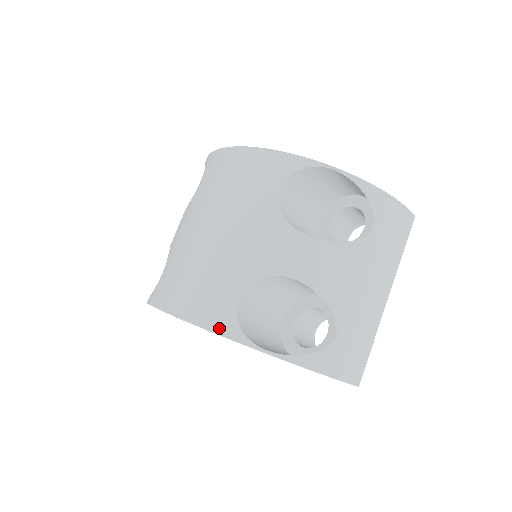
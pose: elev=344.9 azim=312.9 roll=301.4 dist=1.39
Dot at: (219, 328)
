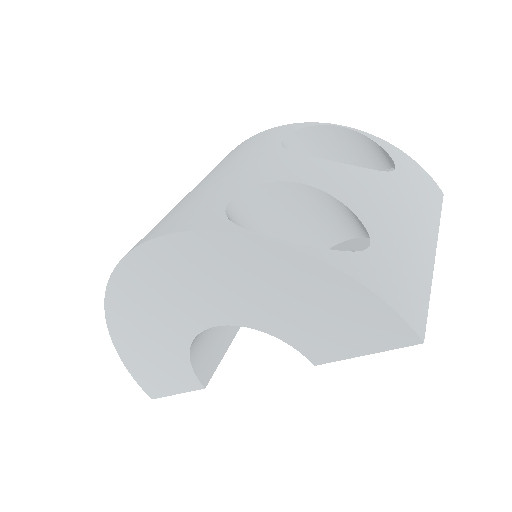
Dot at: (199, 225)
